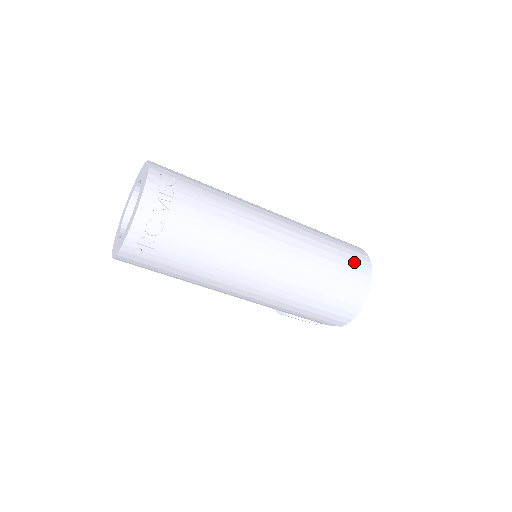
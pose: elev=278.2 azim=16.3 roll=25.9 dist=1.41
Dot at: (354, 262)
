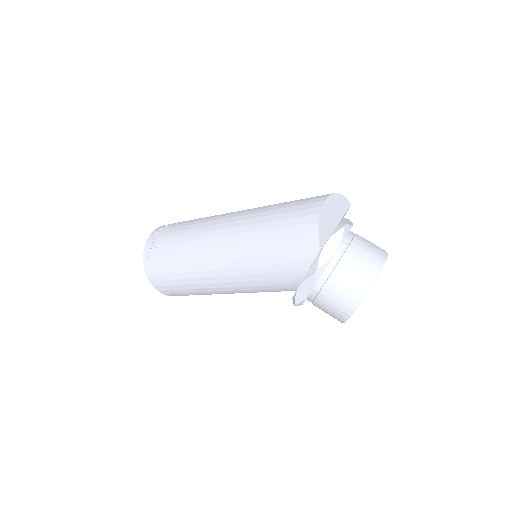
Dot at: occluded
